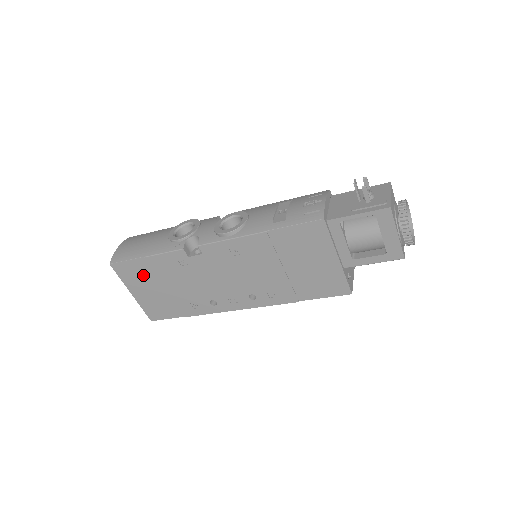
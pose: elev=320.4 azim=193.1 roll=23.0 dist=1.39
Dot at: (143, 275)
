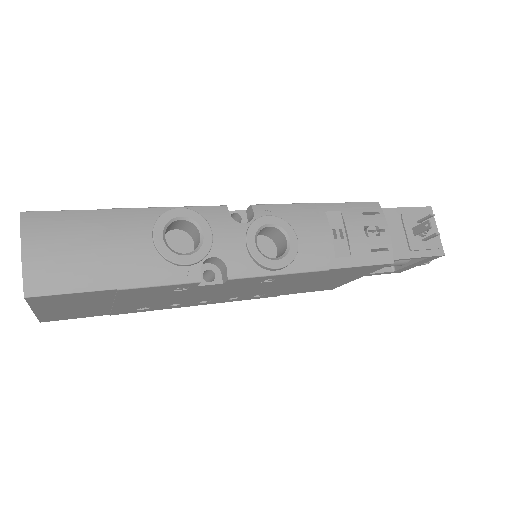
Dot at: (87, 300)
